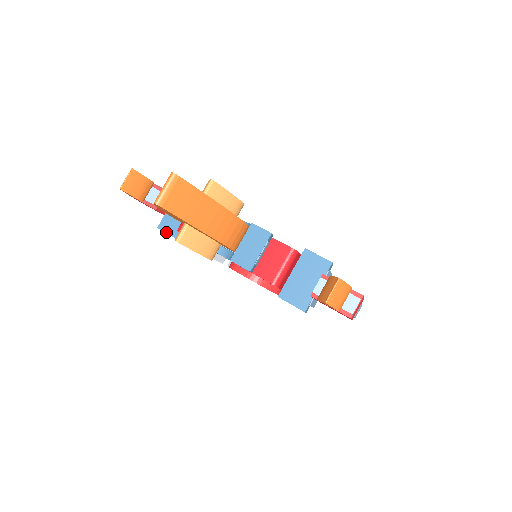
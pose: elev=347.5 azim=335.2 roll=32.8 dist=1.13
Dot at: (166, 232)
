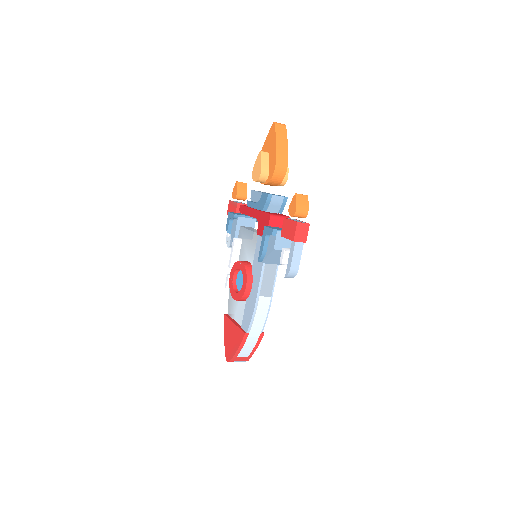
Dot at: (231, 213)
